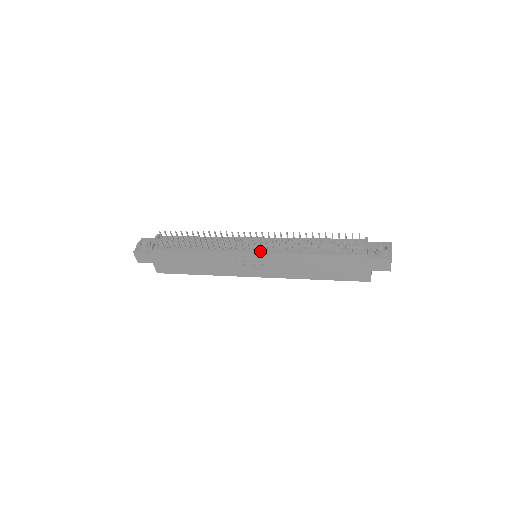
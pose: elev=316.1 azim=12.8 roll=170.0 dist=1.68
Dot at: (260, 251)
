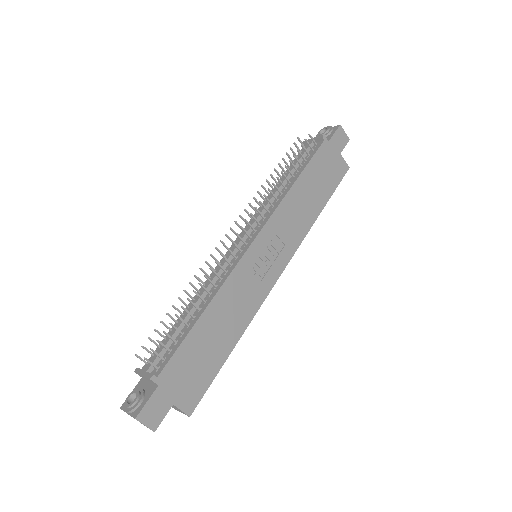
Dot at: (258, 231)
